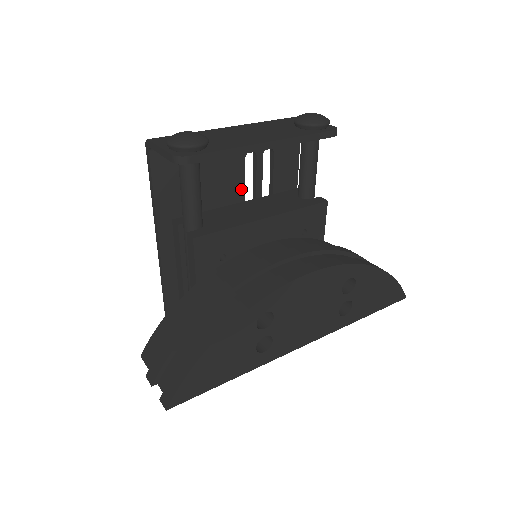
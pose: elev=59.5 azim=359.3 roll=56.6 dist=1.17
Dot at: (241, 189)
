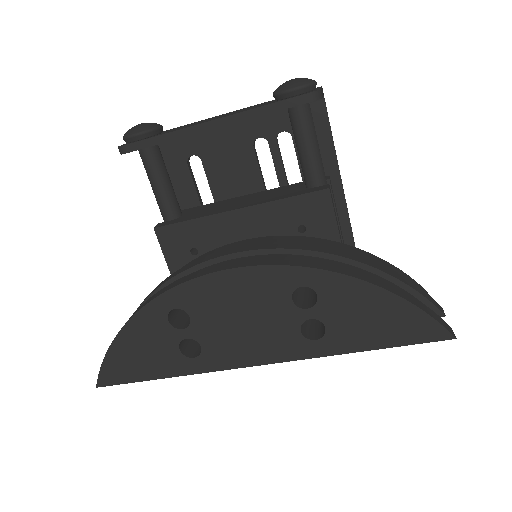
Dot at: (258, 182)
